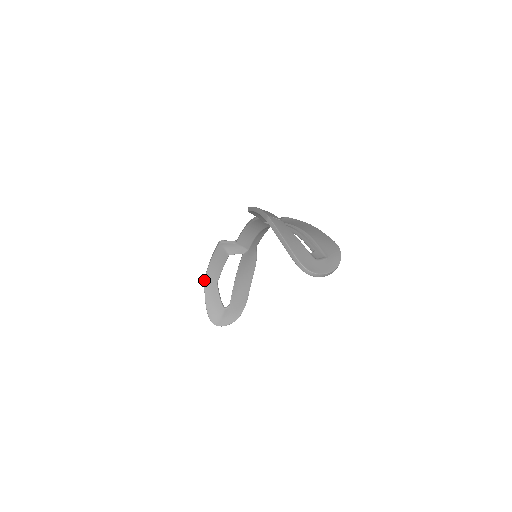
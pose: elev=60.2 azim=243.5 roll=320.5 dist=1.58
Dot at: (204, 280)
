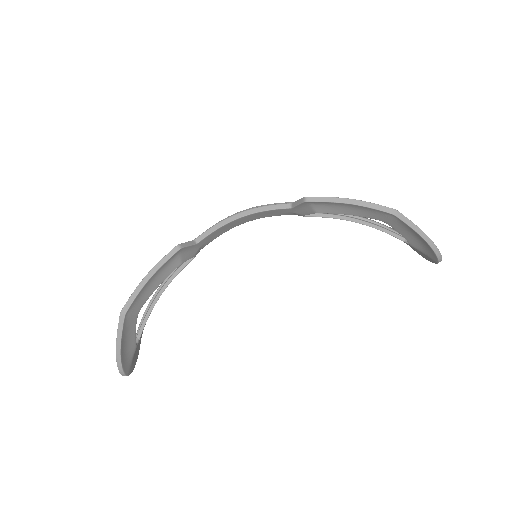
Dot at: (125, 314)
